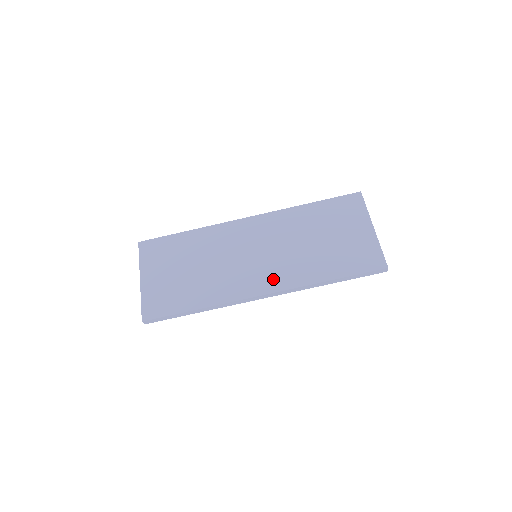
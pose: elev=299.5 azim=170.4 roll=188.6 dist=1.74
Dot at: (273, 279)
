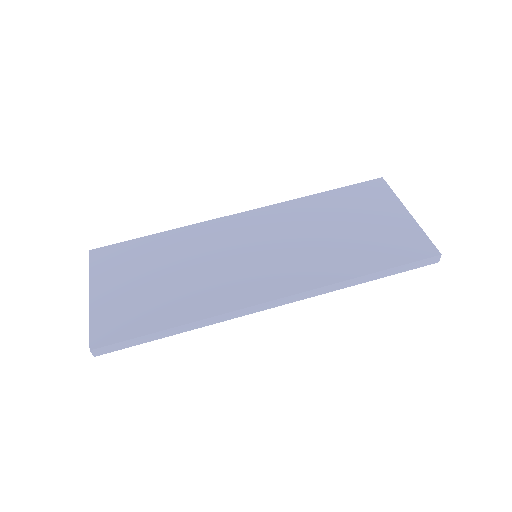
Dot at: (284, 279)
